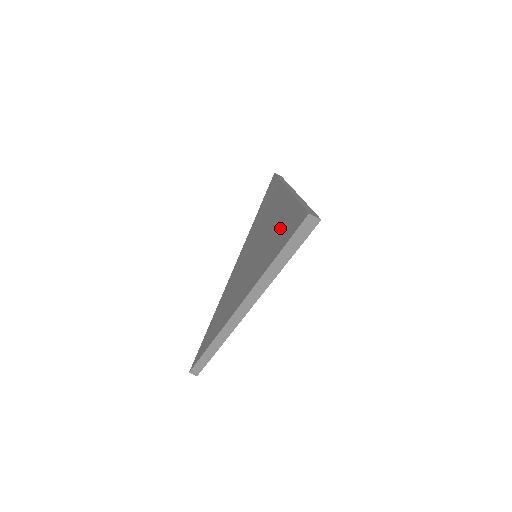
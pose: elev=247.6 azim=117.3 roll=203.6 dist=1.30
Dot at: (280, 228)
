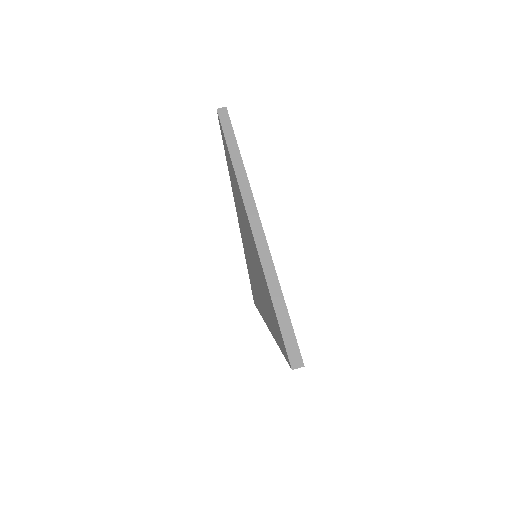
Dot at: occluded
